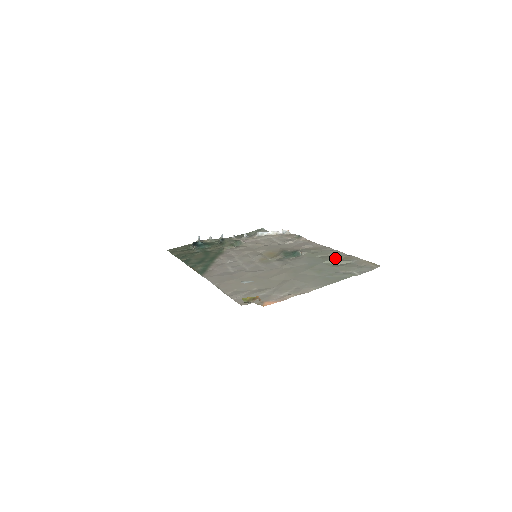
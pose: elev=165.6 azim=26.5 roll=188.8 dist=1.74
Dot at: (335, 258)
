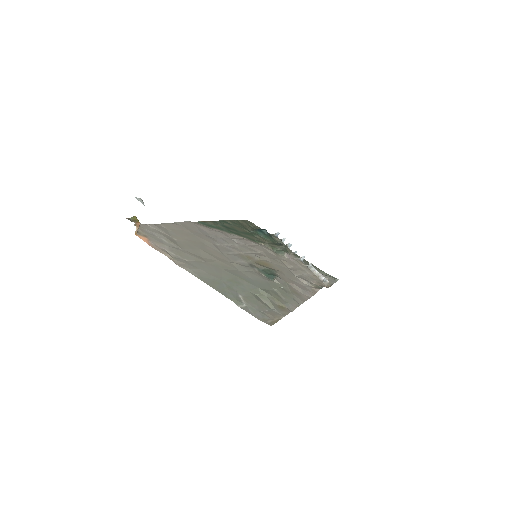
Dot at: (275, 298)
